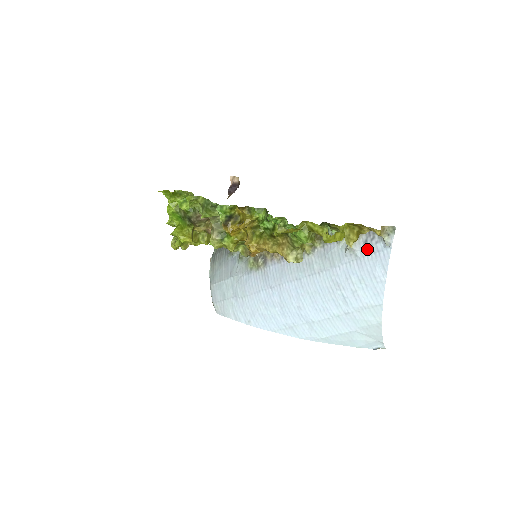
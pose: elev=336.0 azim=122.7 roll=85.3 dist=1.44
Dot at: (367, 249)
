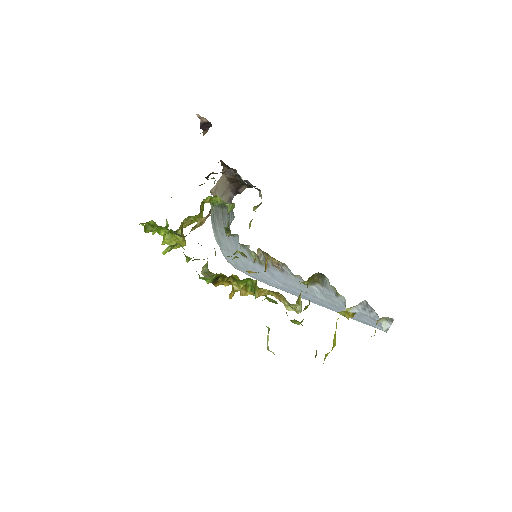
Dot at: (366, 315)
